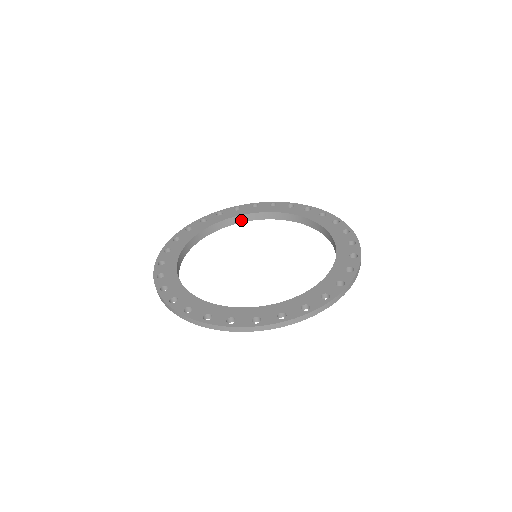
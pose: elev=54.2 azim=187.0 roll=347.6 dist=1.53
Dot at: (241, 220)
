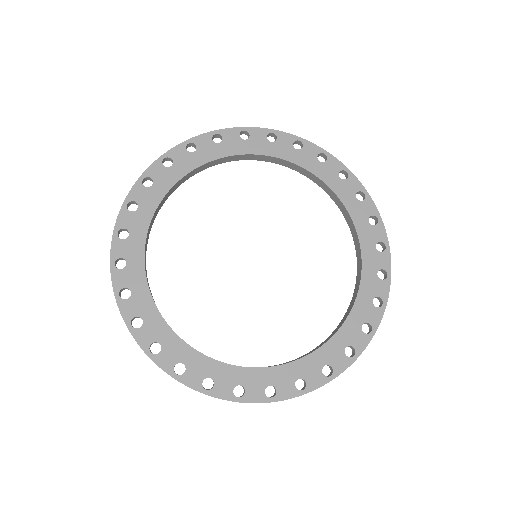
Dot at: (167, 197)
